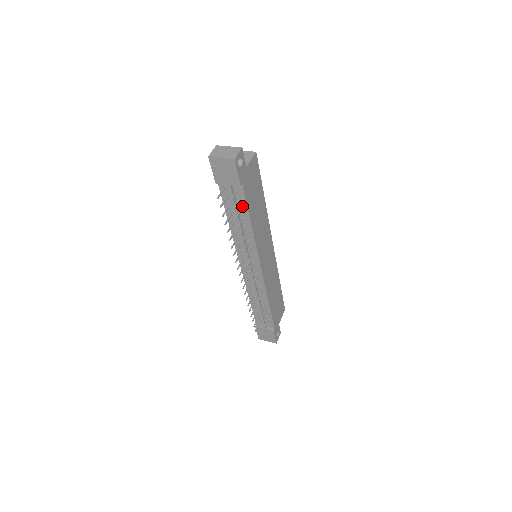
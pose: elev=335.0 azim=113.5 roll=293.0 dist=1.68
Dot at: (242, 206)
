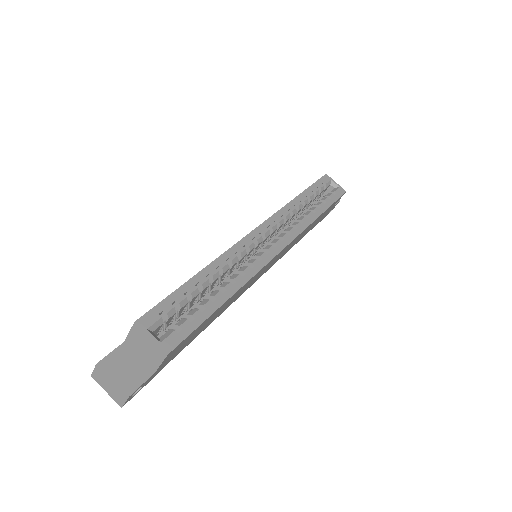
Dot at: occluded
